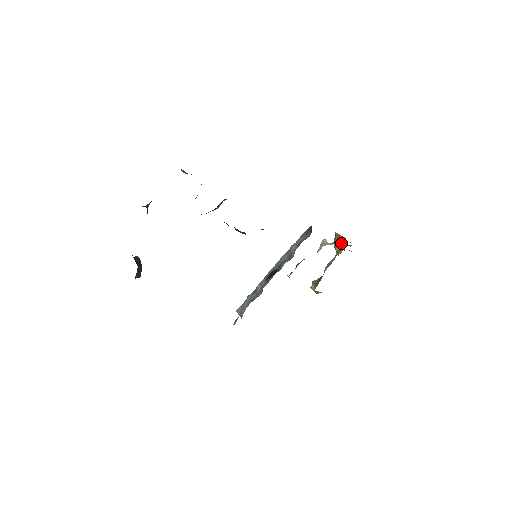
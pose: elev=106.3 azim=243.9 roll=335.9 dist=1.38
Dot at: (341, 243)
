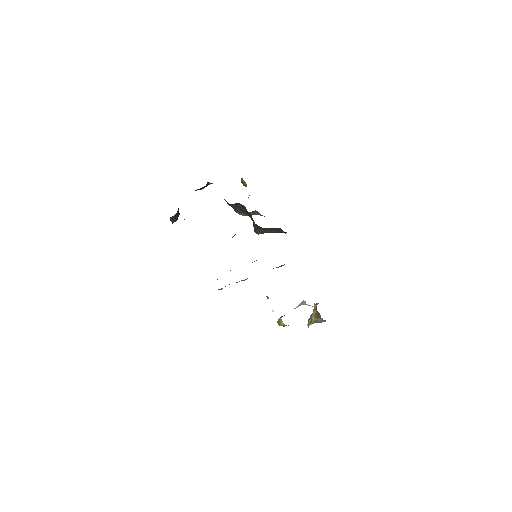
Dot at: occluded
